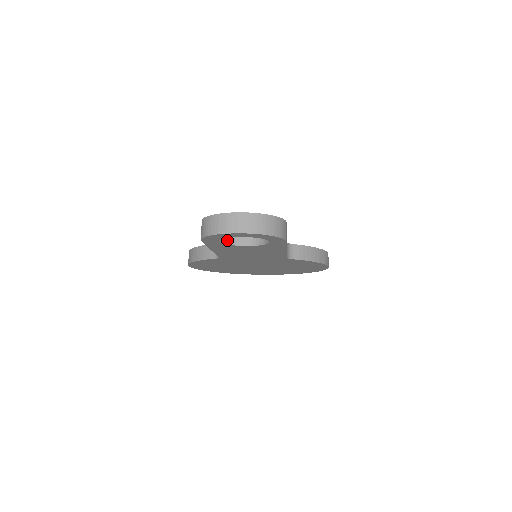
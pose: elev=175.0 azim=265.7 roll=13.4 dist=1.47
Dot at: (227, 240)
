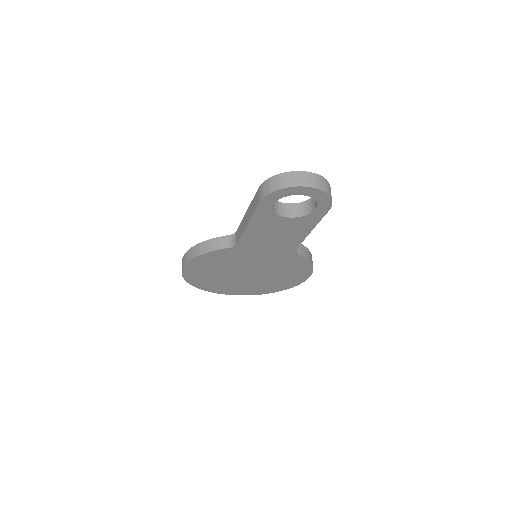
Dot at: (274, 209)
